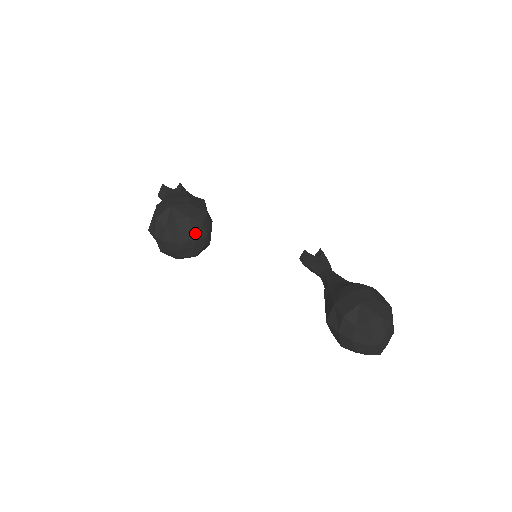
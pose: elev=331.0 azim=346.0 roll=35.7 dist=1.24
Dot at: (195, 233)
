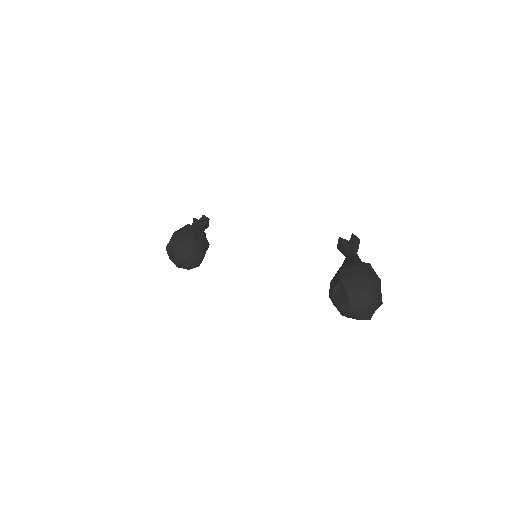
Dot at: (185, 253)
